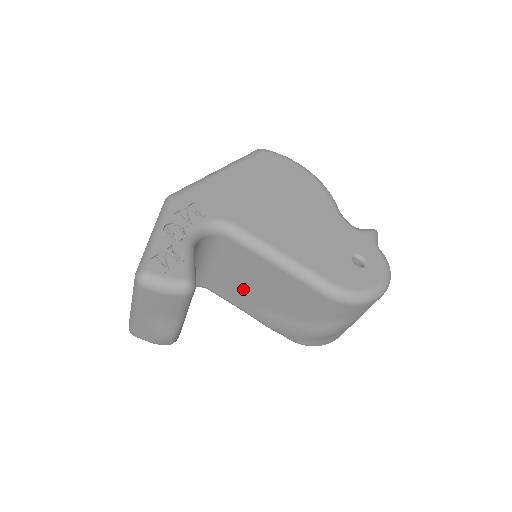
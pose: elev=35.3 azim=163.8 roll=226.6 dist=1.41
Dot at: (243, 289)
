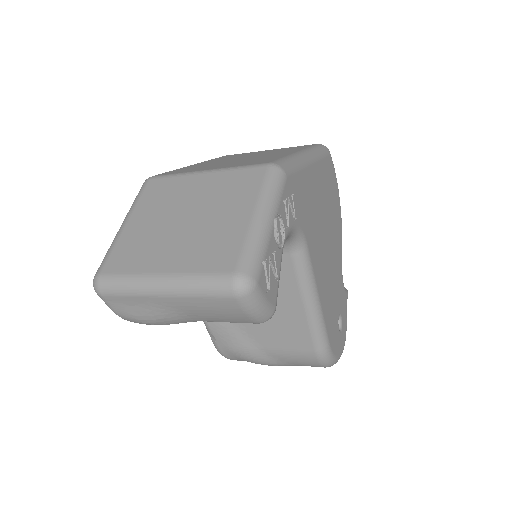
Dot at: occluded
